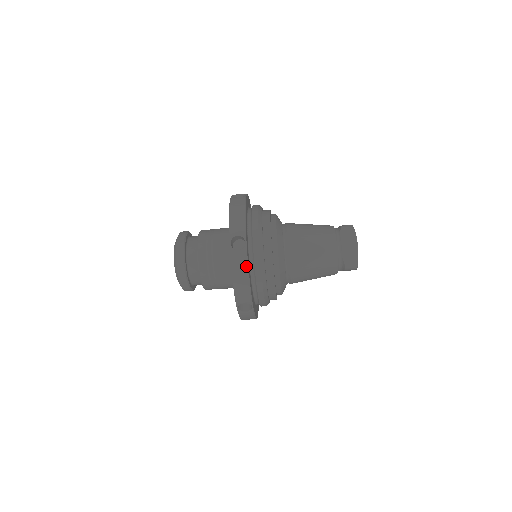
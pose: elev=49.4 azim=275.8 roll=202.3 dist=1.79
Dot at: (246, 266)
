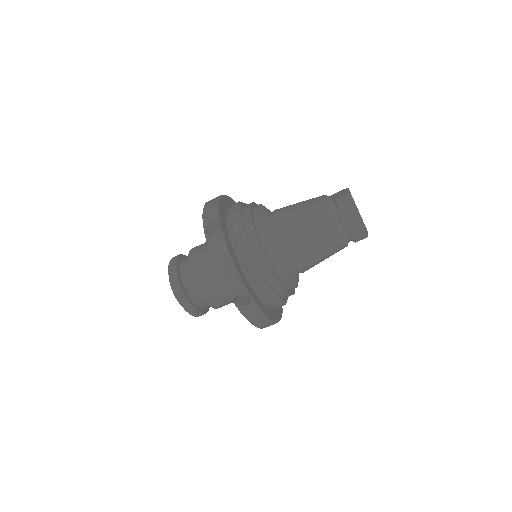
Dot at: (261, 314)
